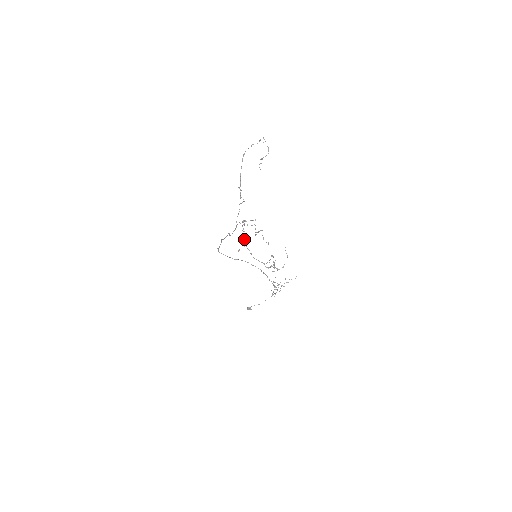
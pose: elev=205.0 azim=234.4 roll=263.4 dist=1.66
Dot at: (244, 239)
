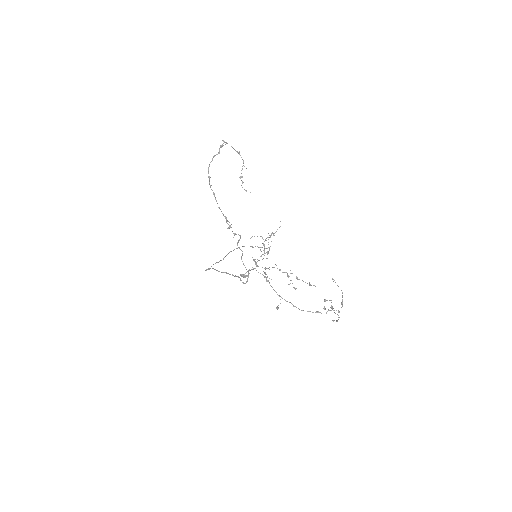
Dot at: occluded
